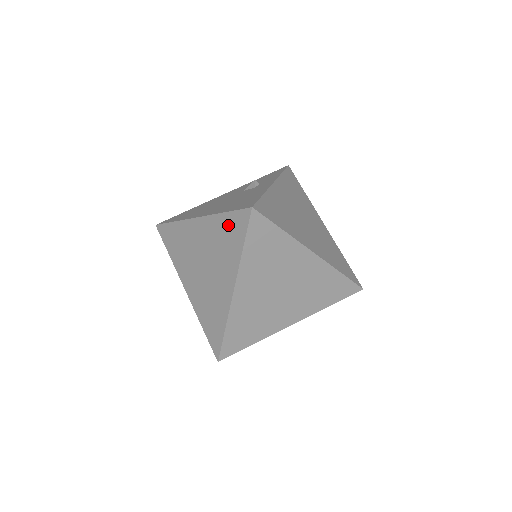
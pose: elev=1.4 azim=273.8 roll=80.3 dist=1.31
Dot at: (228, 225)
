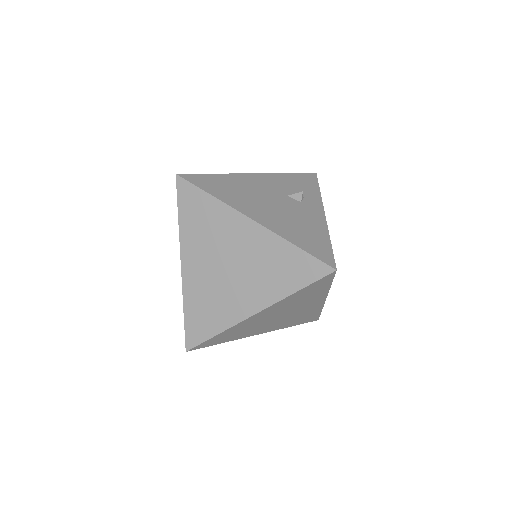
Dot at: (293, 260)
